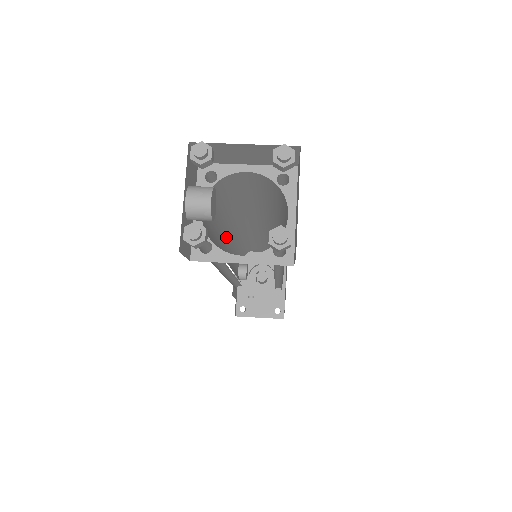
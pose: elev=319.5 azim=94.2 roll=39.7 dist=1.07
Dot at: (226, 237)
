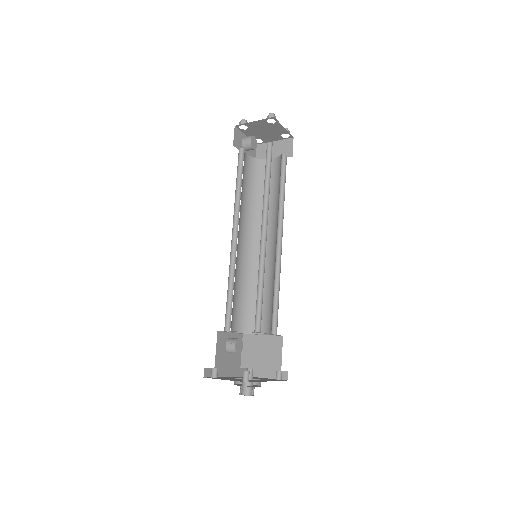
Dot at: (246, 233)
